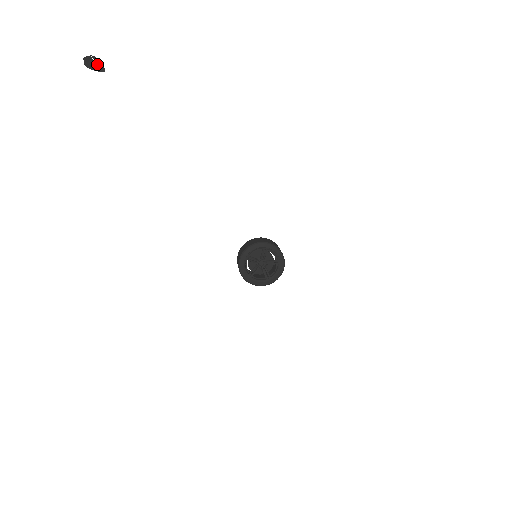
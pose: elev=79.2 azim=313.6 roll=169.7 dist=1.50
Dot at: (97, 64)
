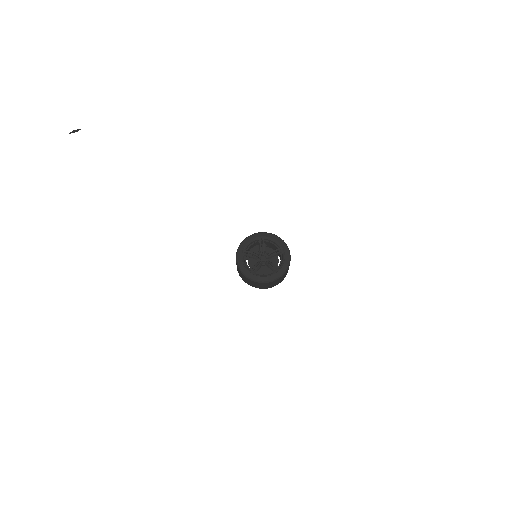
Dot at: (75, 130)
